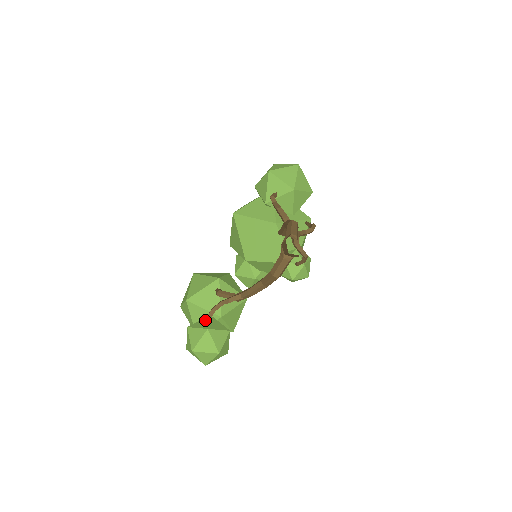
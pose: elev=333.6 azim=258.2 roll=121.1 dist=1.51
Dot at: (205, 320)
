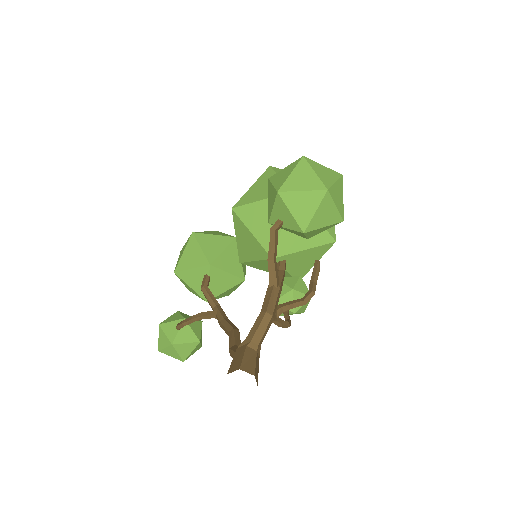
Dot at: (176, 325)
